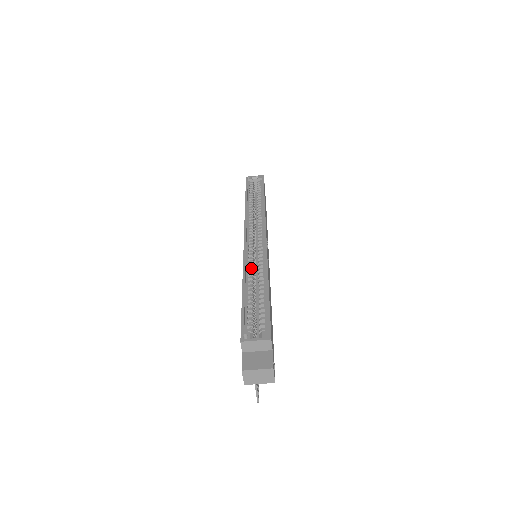
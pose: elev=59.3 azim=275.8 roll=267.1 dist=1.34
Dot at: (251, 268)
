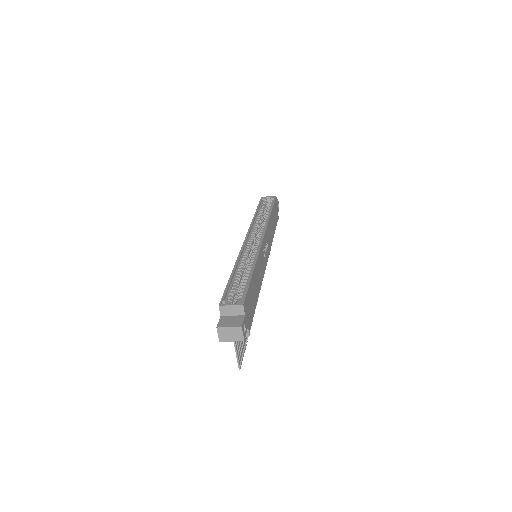
Dot at: (244, 260)
